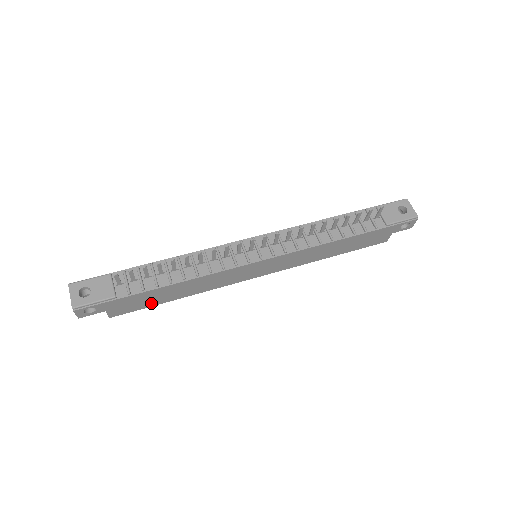
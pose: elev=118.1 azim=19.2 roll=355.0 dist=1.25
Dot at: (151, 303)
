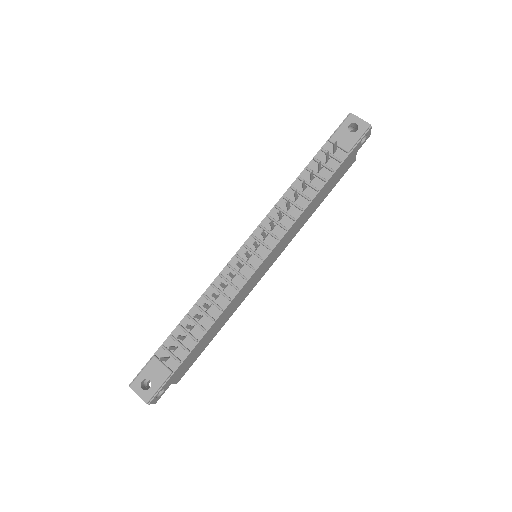
Dot at: (200, 351)
